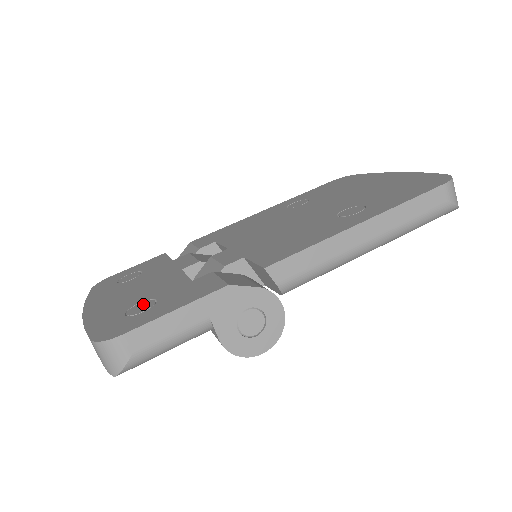
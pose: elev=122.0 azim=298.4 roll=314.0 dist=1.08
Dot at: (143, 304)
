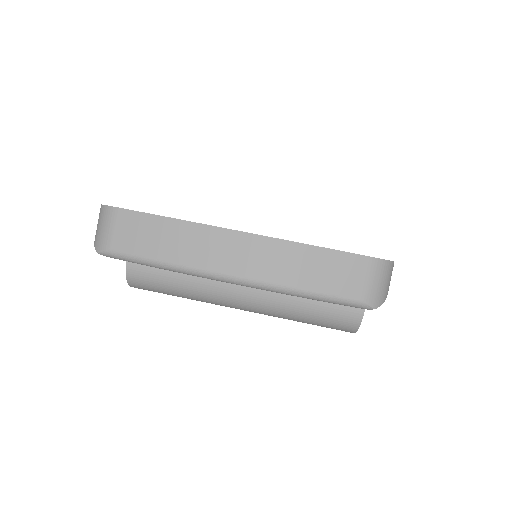
Dot at: occluded
